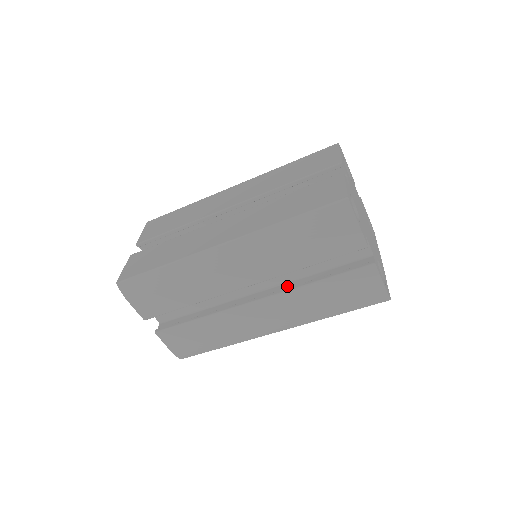
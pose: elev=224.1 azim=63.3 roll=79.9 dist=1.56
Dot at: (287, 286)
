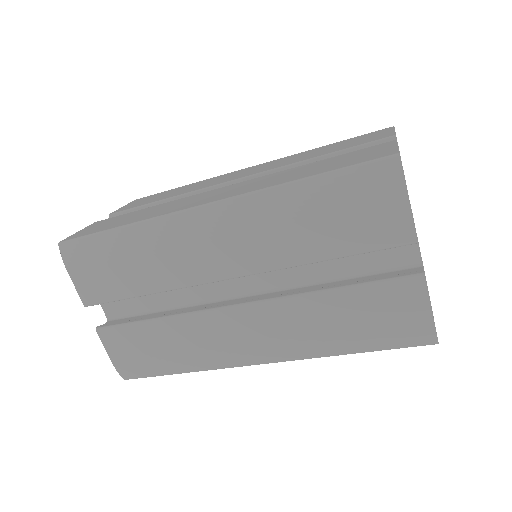
Dot at: (287, 292)
